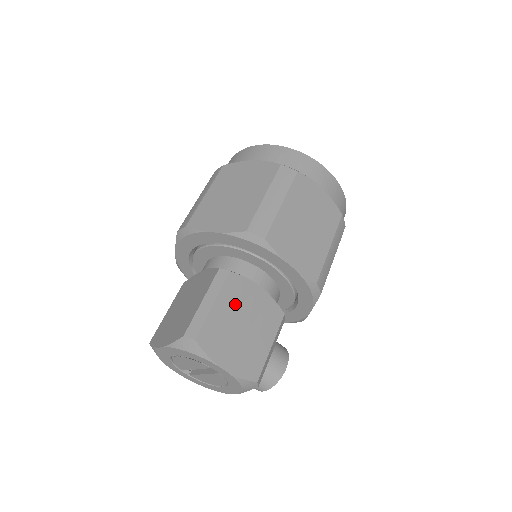
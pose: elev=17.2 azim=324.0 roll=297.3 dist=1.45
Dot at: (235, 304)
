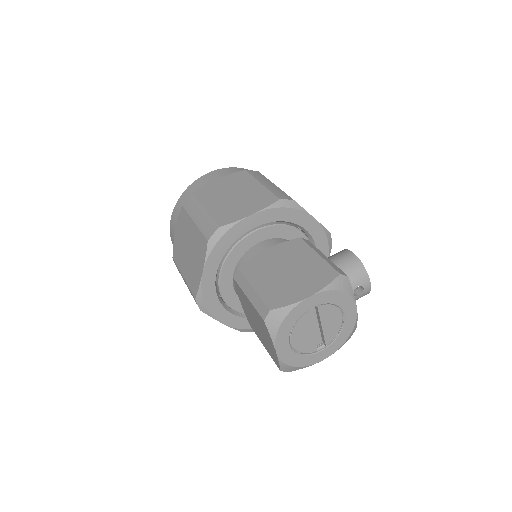
Dot at: (265, 272)
